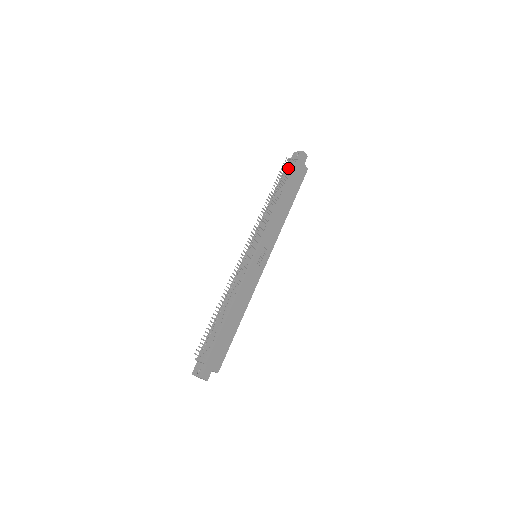
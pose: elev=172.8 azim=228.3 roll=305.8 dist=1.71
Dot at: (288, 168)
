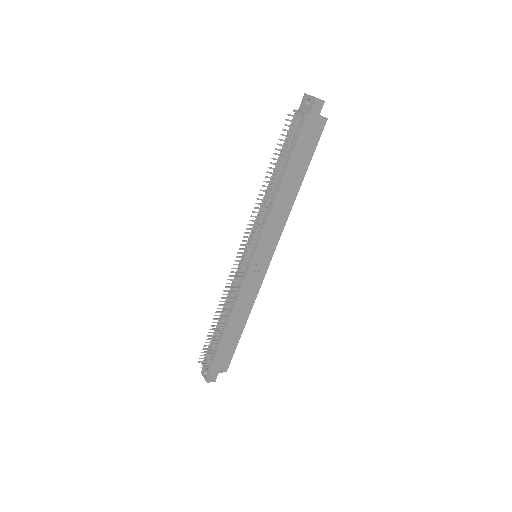
Dot at: (291, 131)
